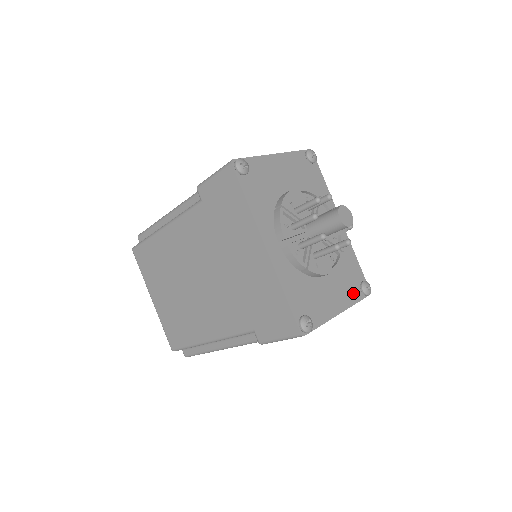
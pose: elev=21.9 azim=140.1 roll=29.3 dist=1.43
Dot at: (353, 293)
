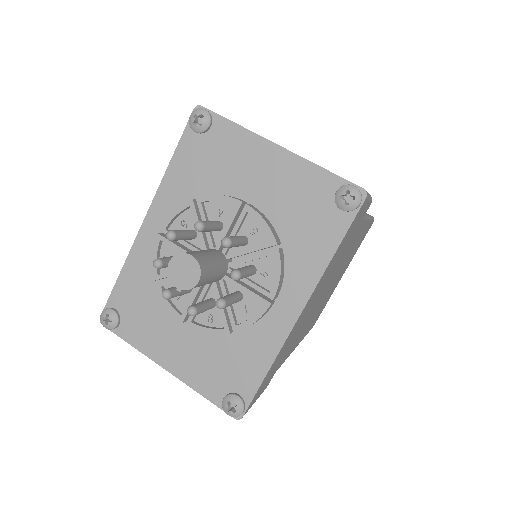
Dot at: (210, 383)
